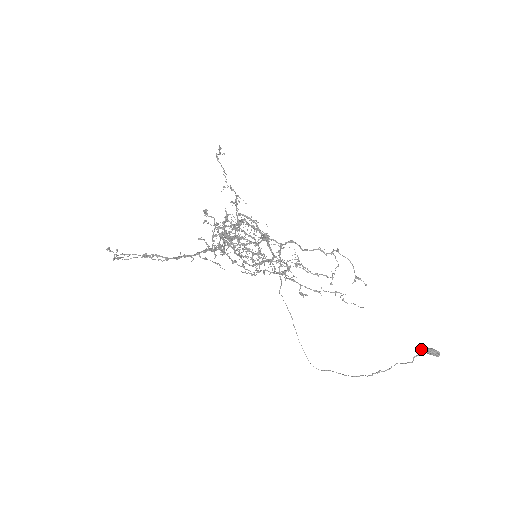
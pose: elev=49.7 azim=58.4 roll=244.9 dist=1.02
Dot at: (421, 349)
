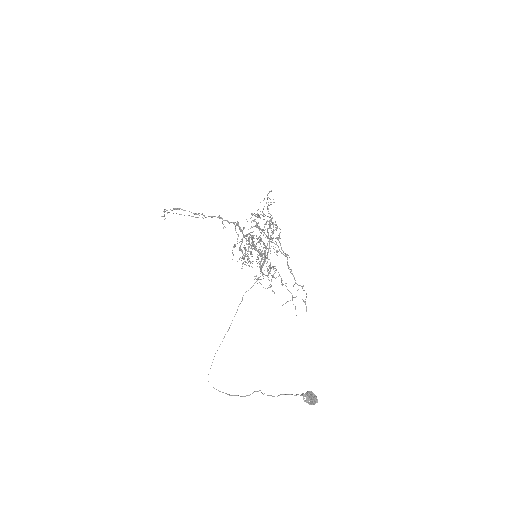
Dot at: (306, 392)
